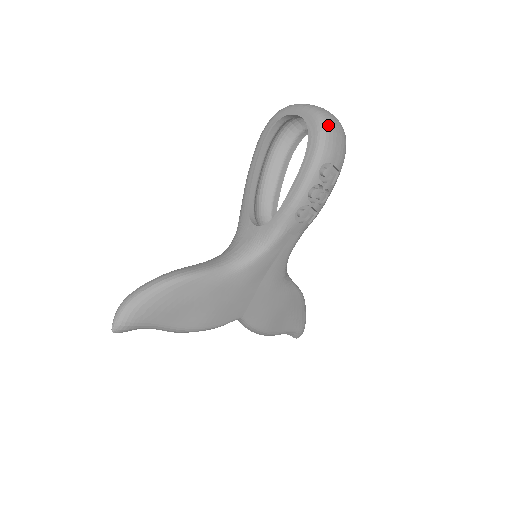
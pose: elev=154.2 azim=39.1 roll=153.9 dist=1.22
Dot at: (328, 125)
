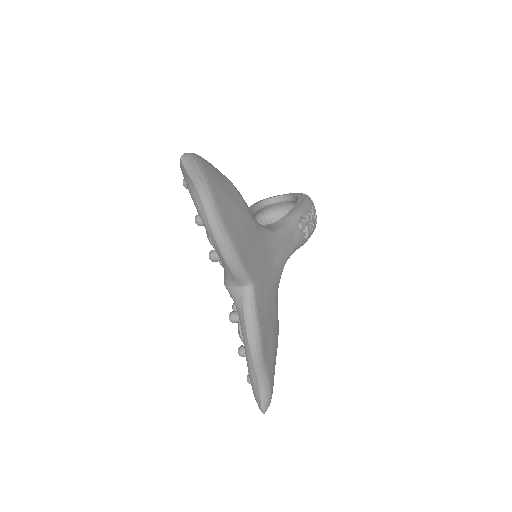
Dot at: occluded
